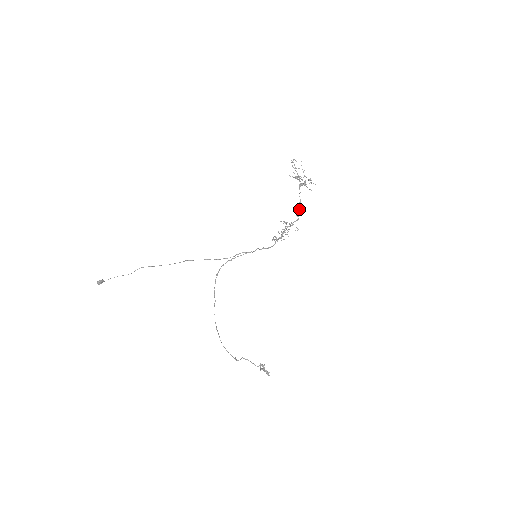
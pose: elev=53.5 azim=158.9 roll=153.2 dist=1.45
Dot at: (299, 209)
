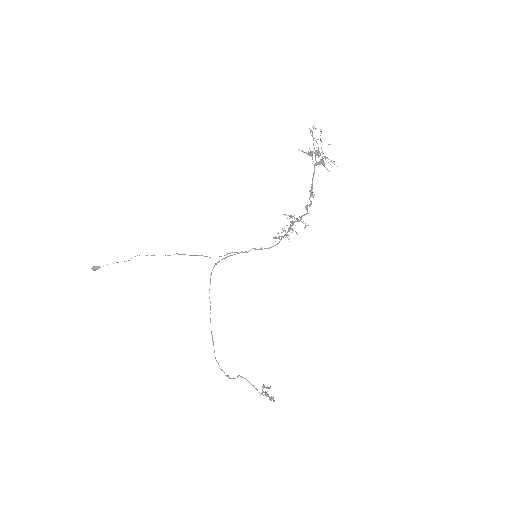
Dot at: (309, 199)
